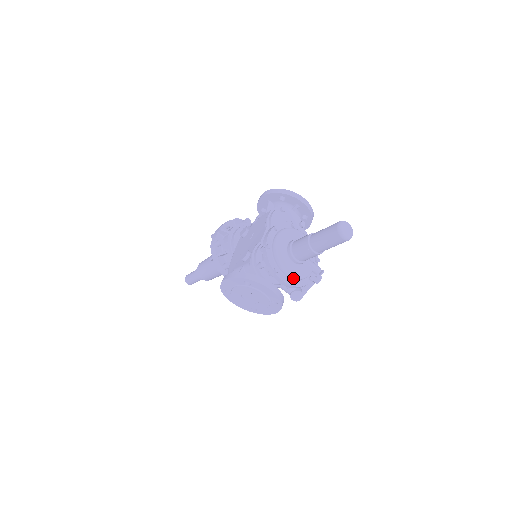
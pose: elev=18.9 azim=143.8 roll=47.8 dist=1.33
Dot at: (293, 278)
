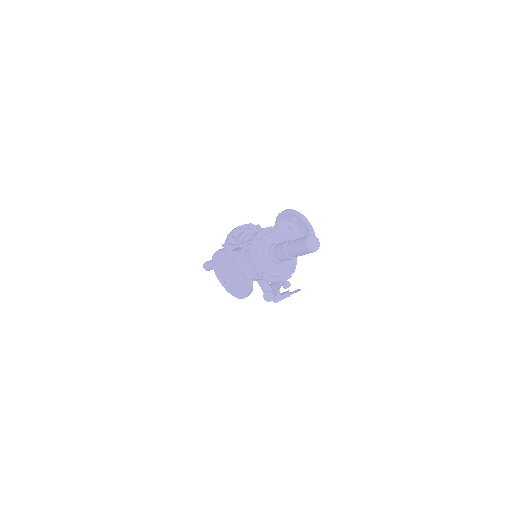
Dot at: (264, 270)
